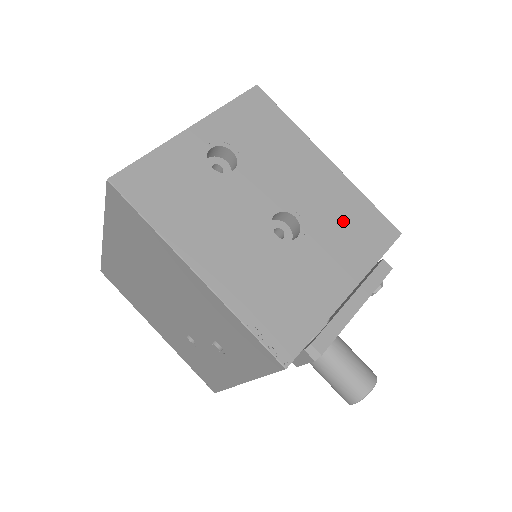
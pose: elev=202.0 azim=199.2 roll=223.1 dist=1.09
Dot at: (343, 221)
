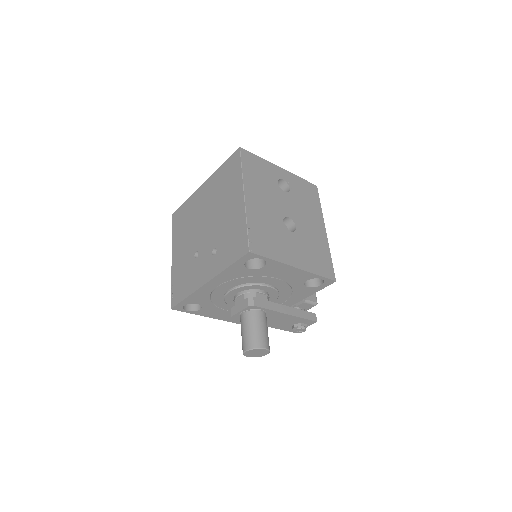
Dot at: (314, 249)
